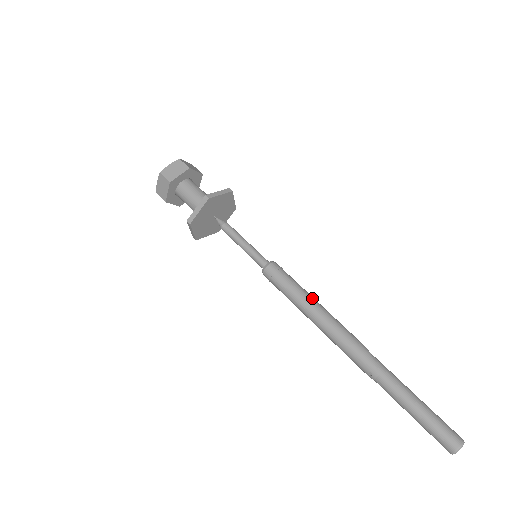
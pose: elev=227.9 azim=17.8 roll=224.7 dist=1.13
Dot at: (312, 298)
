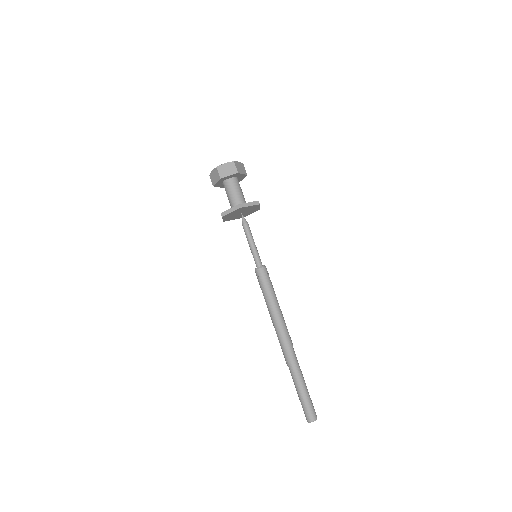
Dot at: (277, 302)
